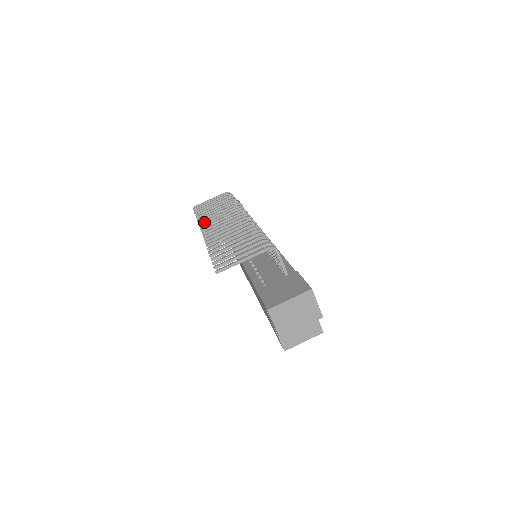
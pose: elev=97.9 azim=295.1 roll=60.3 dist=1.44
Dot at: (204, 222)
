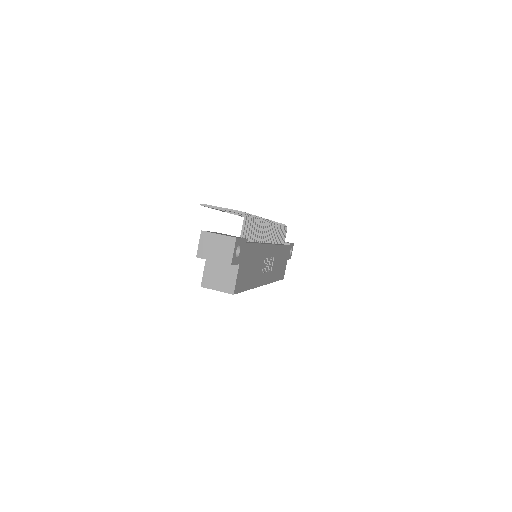
Dot at: occluded
